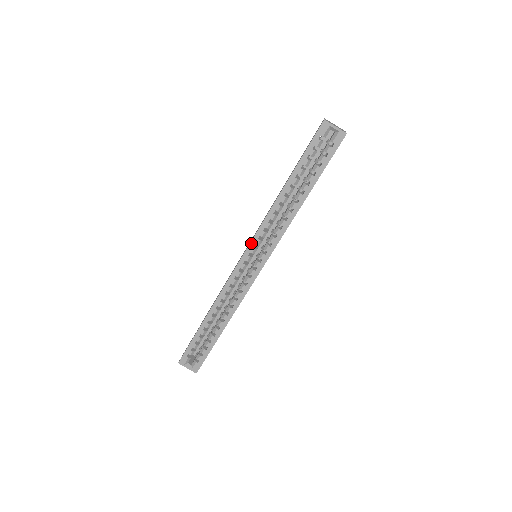
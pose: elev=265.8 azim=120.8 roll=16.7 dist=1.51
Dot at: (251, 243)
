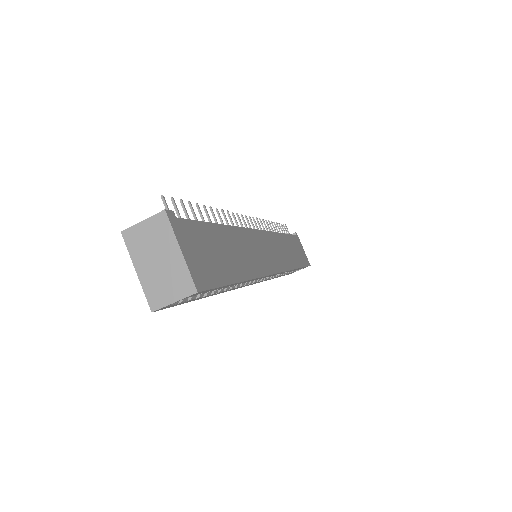
Dot at: occluded
